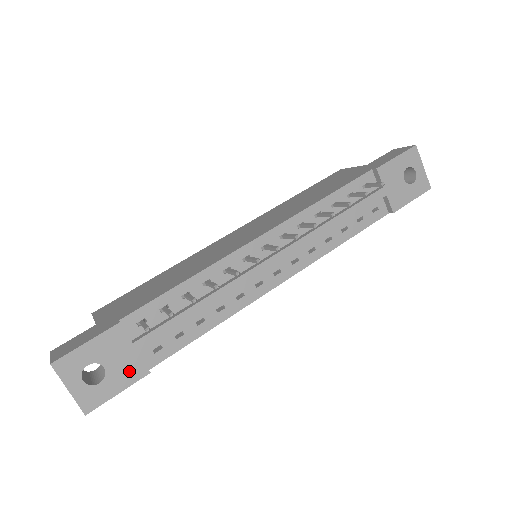
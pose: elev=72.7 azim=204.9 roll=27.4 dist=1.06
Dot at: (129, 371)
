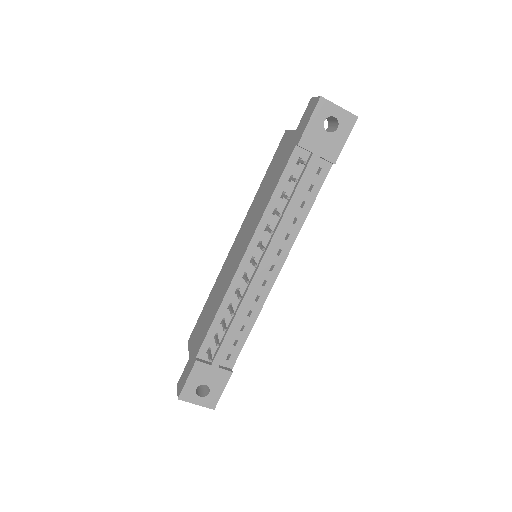
Dot at: (220, 378)
